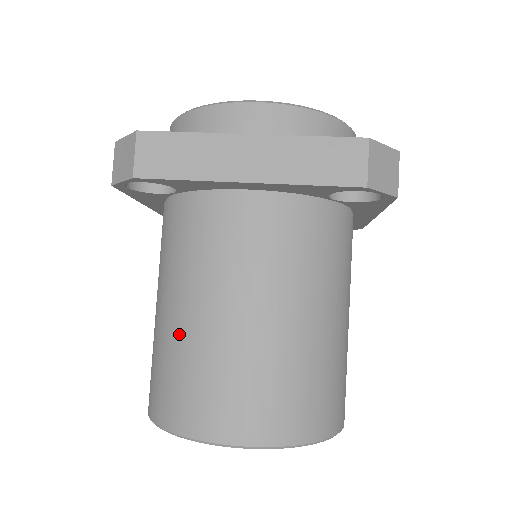
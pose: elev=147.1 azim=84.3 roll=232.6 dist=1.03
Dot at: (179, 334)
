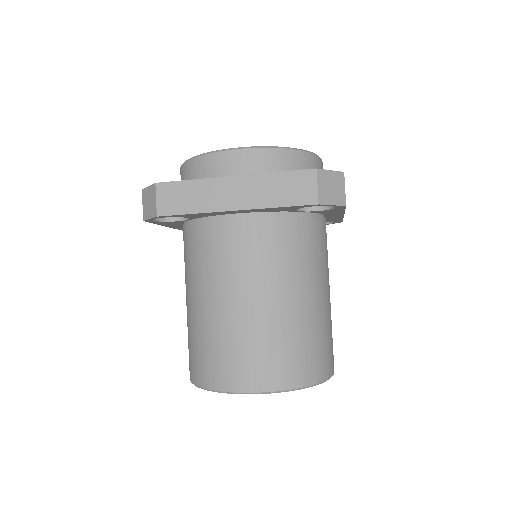
Dot at: (203, 320)
